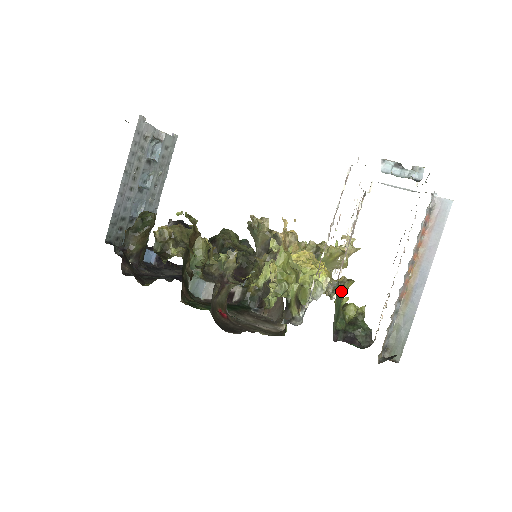
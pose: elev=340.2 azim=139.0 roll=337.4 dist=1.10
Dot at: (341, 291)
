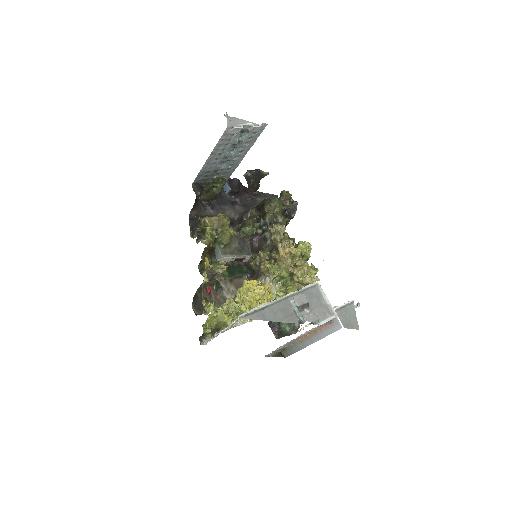
Dot at: occluded
